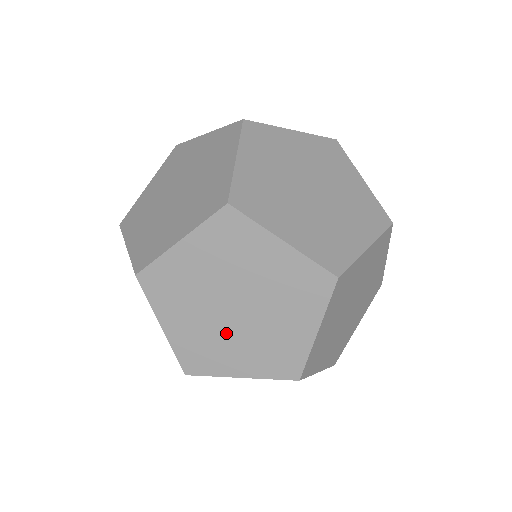
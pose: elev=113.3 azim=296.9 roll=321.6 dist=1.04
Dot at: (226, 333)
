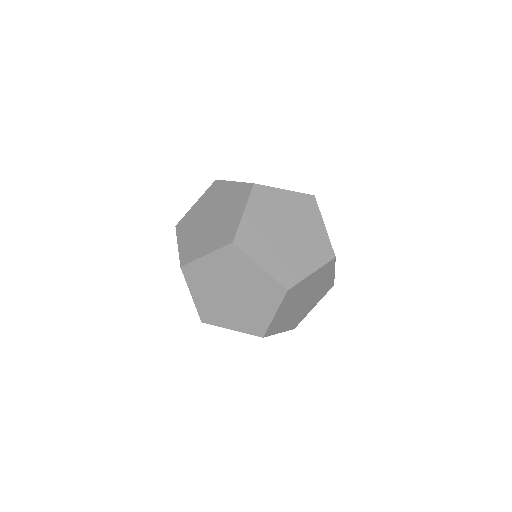
Dot at: (291, 250)
